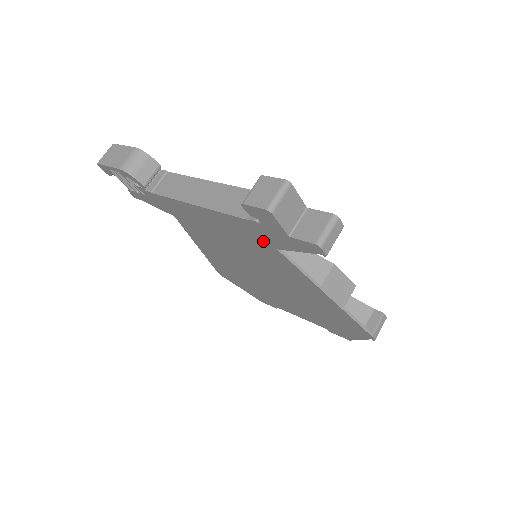
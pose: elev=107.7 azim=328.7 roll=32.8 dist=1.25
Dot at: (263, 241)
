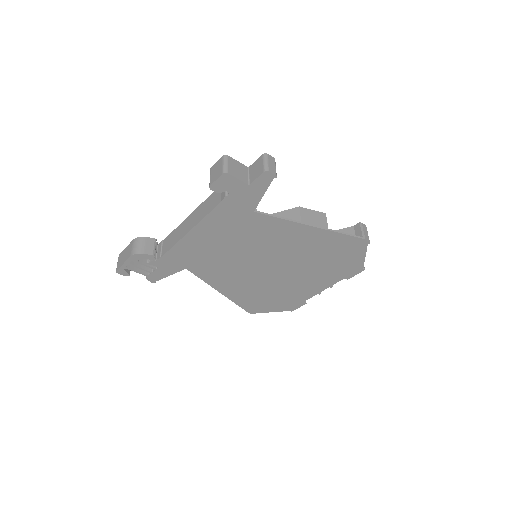
Dot at: (242, 214)
